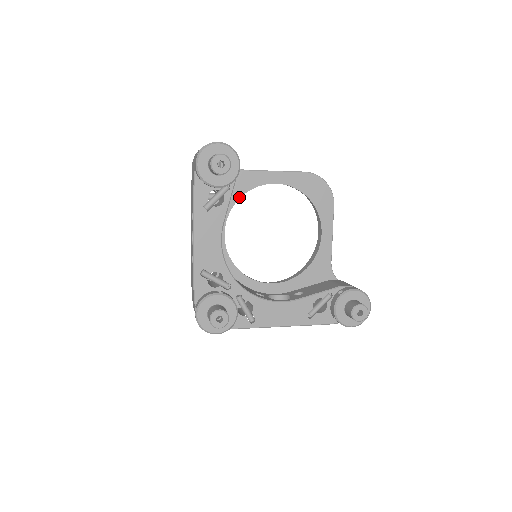
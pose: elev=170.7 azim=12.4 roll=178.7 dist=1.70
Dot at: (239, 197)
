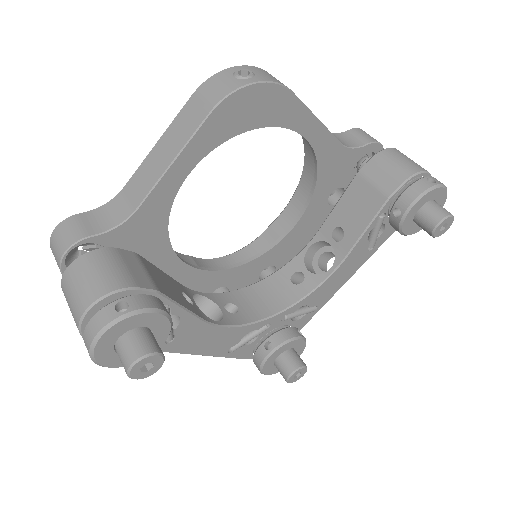
Dot at: (166, 235)
